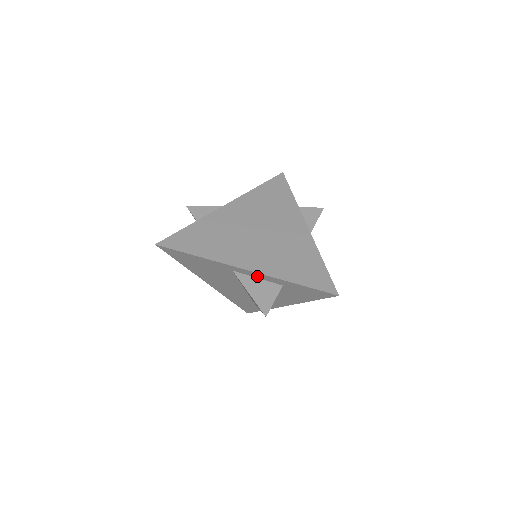
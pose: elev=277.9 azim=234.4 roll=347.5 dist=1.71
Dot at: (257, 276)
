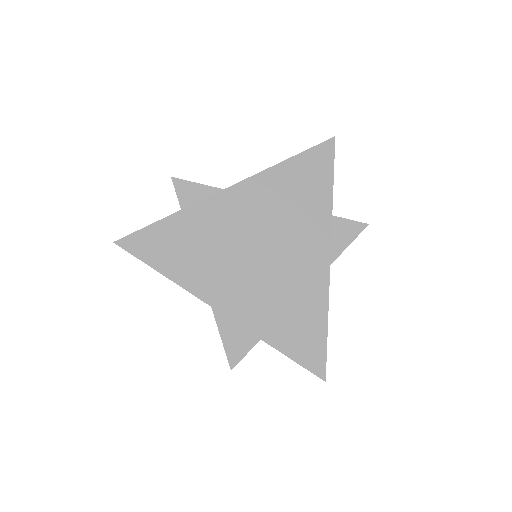
Dot at: occluded
